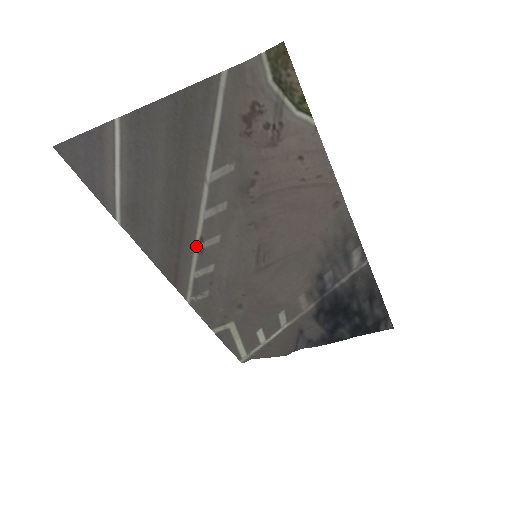
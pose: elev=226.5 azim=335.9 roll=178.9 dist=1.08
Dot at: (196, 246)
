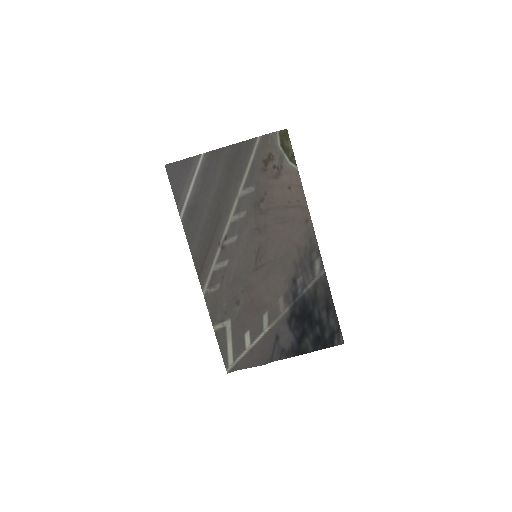
Dot at: (221, 243)
